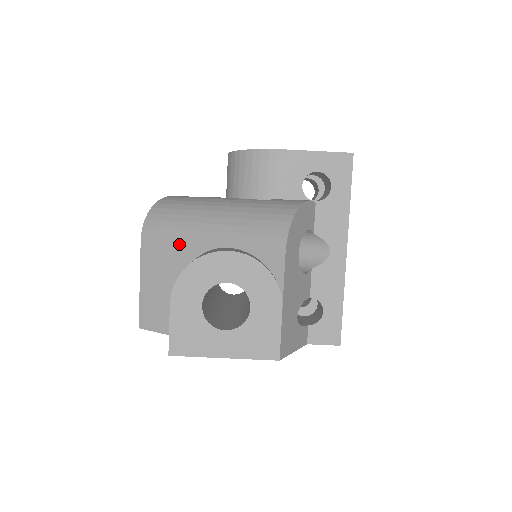
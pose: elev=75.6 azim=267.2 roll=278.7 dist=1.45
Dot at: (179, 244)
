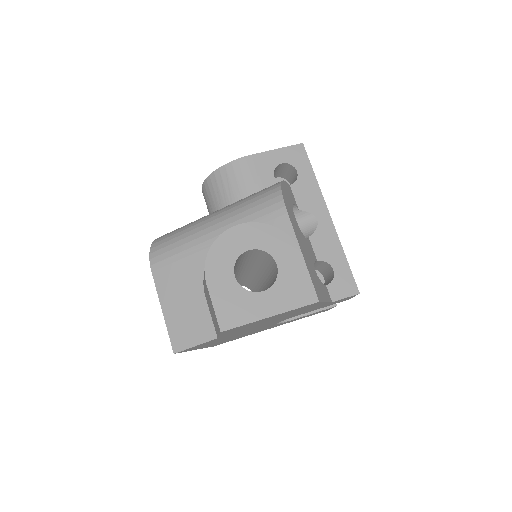
Dot at: (190, 255)
